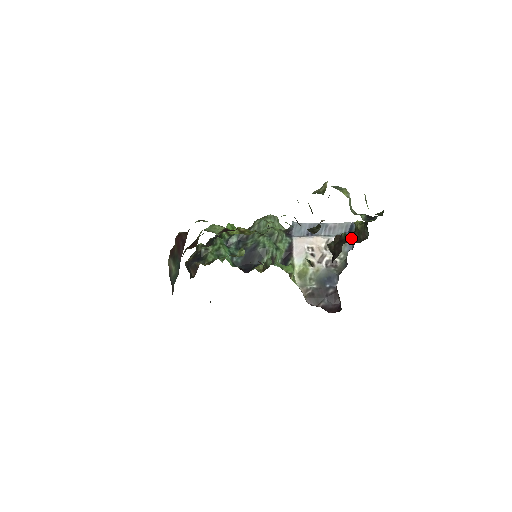
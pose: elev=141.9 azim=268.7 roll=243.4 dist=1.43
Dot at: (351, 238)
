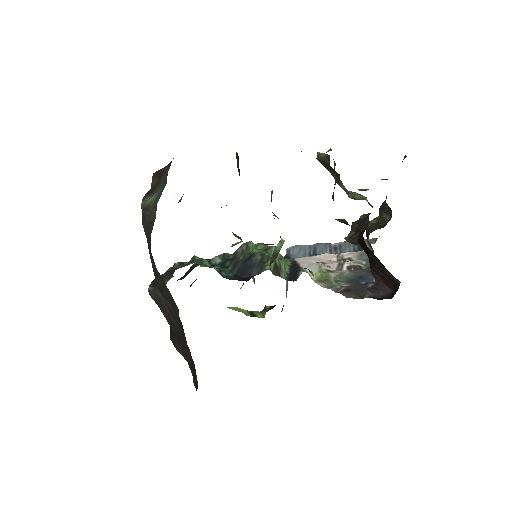
Dot at: (369, 233)
